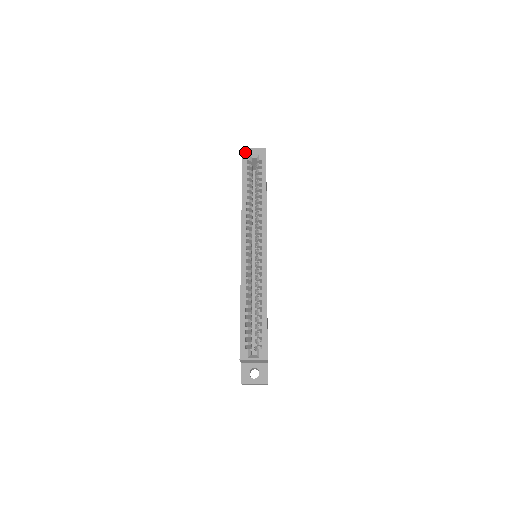
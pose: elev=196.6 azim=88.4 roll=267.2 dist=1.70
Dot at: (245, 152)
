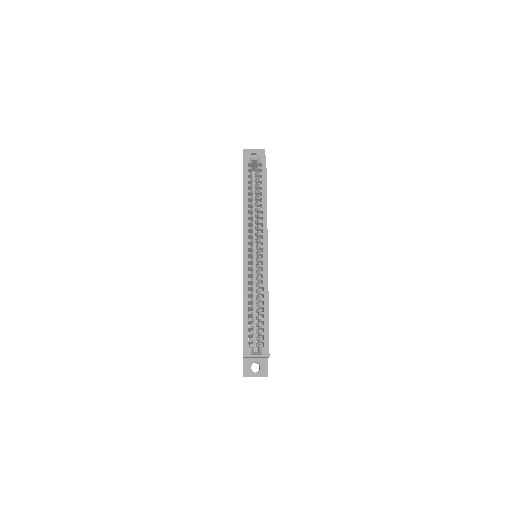
Dot at: occluded
